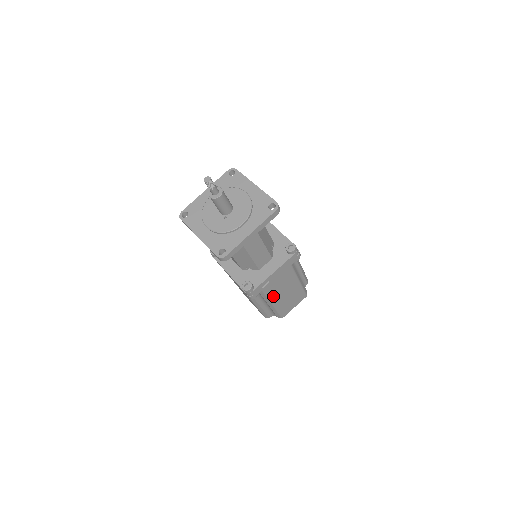
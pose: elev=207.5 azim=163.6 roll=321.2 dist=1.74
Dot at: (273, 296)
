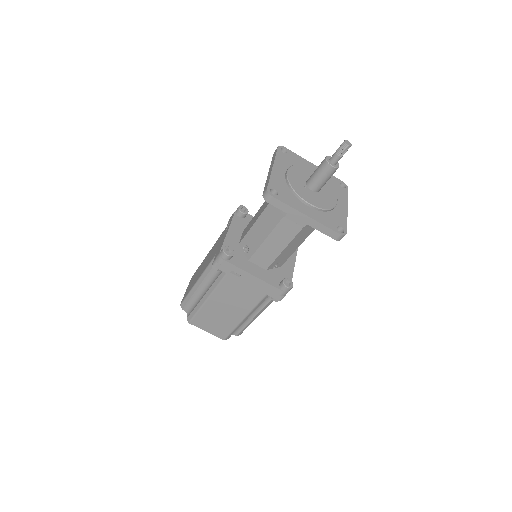
Dot at: (220, 293)
